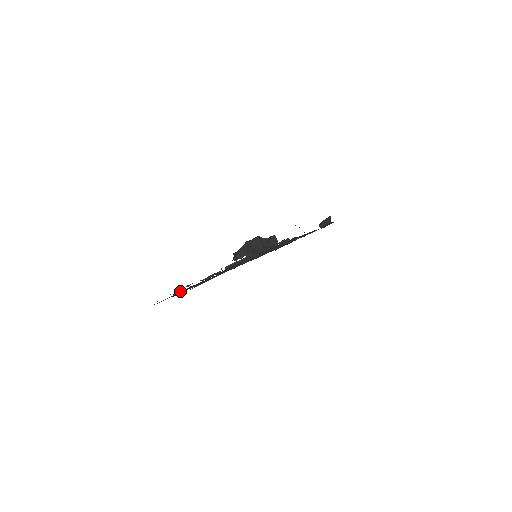
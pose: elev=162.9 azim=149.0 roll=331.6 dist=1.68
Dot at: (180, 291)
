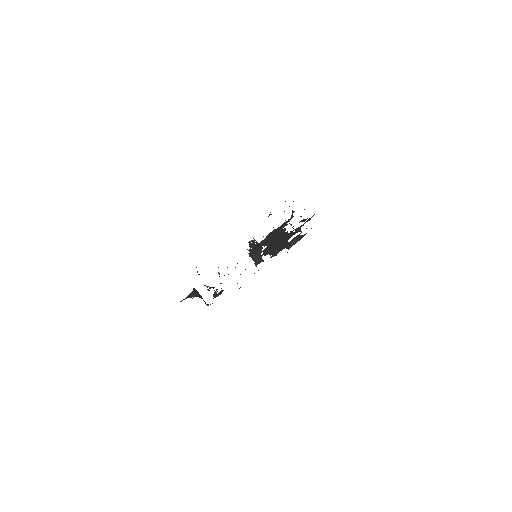
Dot at: occluded
